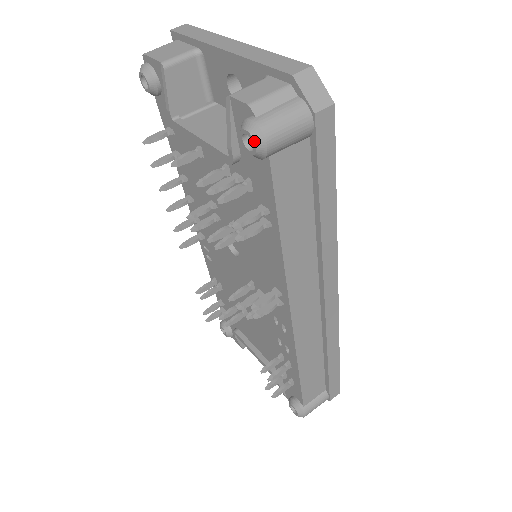
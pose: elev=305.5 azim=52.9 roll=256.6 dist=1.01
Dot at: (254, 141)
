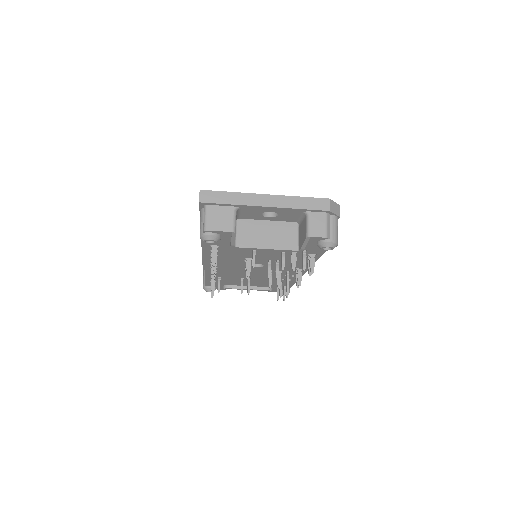
Dot at: occluded
